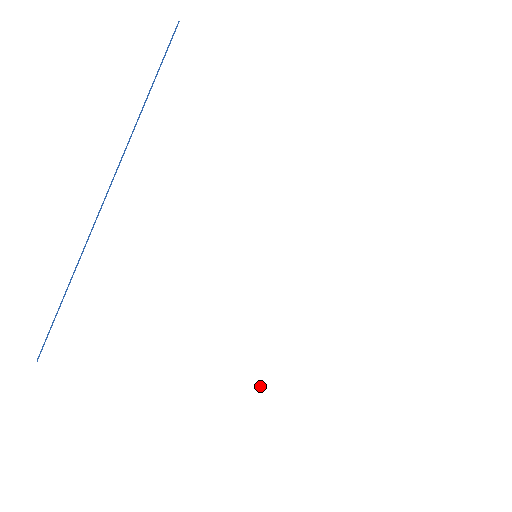
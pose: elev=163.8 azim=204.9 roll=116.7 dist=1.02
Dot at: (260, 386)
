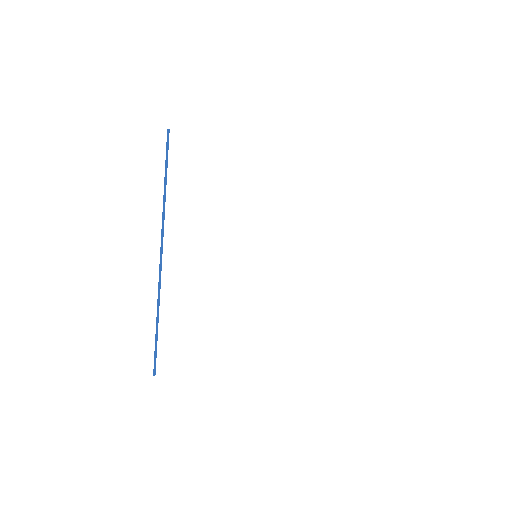
Dot at: (285, 338)
